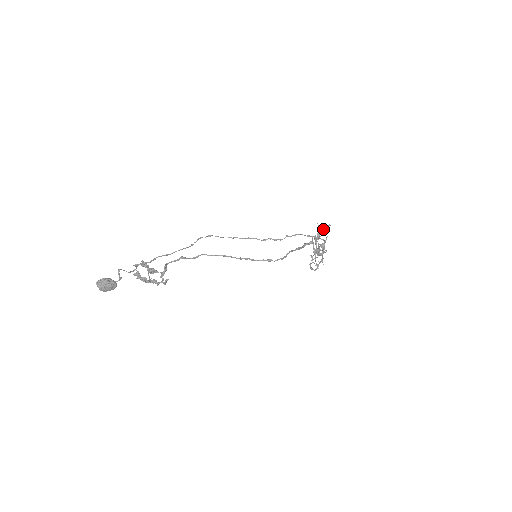
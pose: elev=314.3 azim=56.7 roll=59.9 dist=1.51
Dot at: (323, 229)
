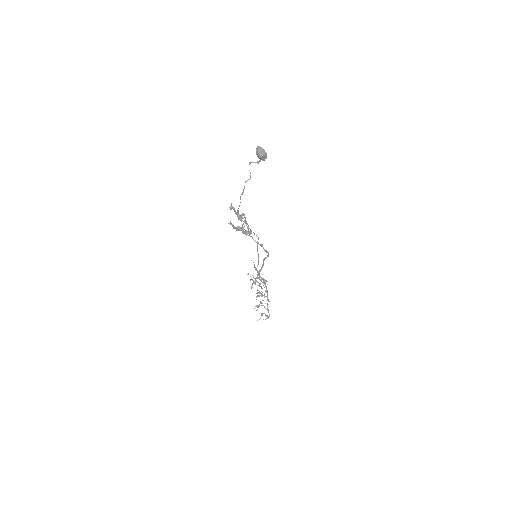
Dot at: occluded
